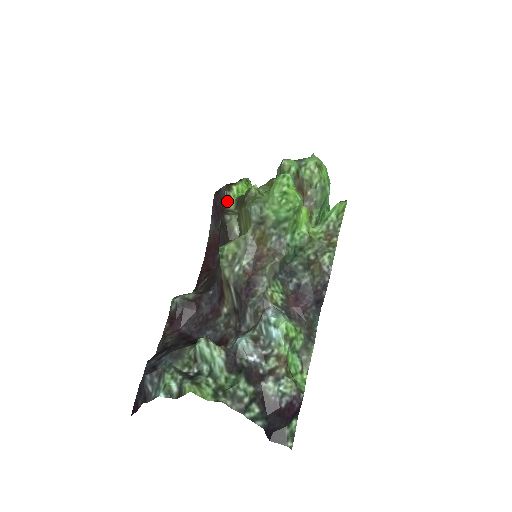
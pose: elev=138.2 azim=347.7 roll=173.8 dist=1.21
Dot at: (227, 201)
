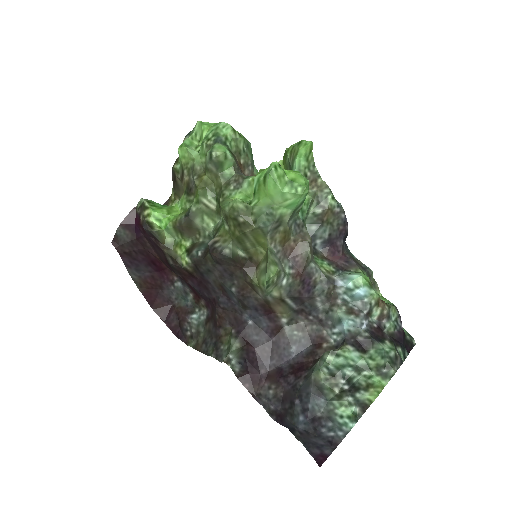
Dot at: (159, 239)
